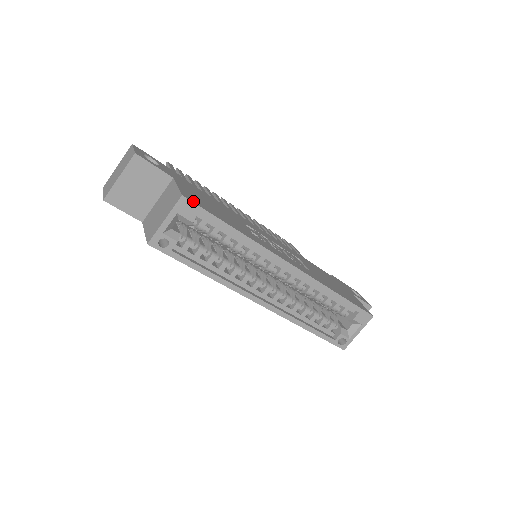
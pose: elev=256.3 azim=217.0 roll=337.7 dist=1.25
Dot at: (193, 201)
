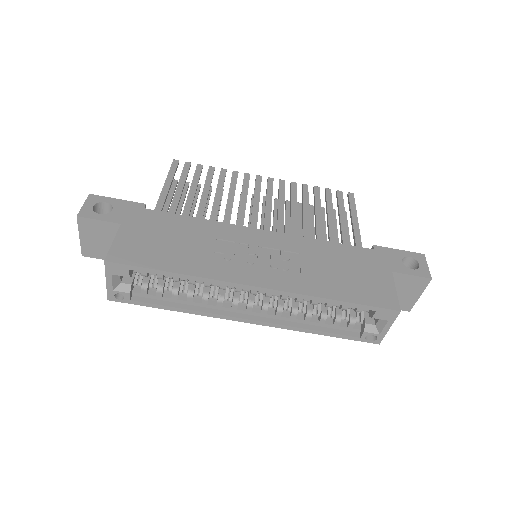
Dot at: (120, 260)
